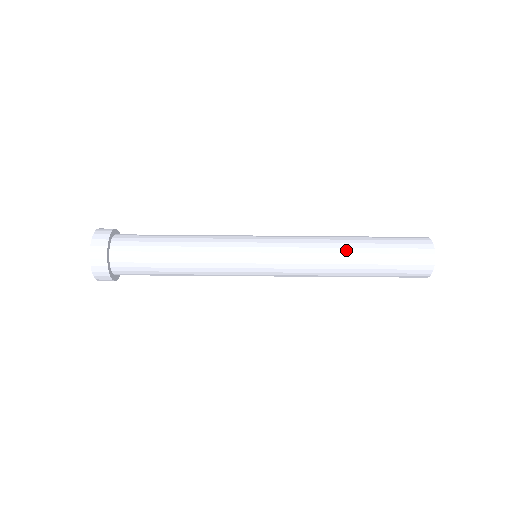
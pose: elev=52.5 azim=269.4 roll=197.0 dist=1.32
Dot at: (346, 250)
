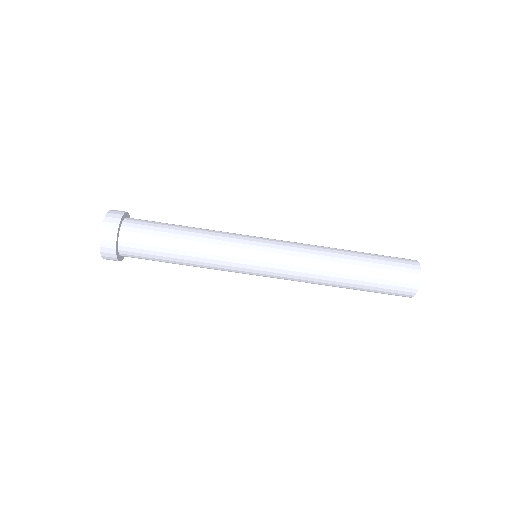
Dot at: (340, 252)
